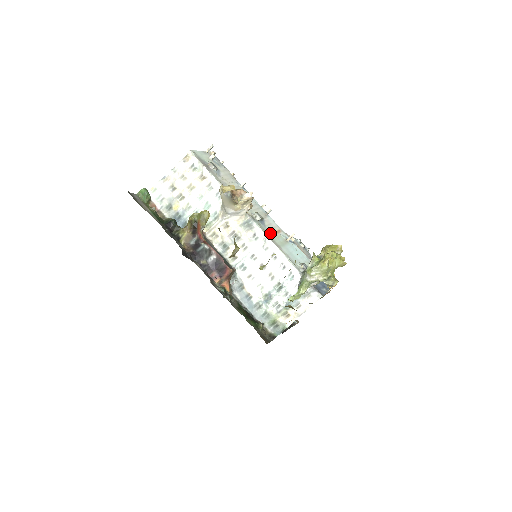
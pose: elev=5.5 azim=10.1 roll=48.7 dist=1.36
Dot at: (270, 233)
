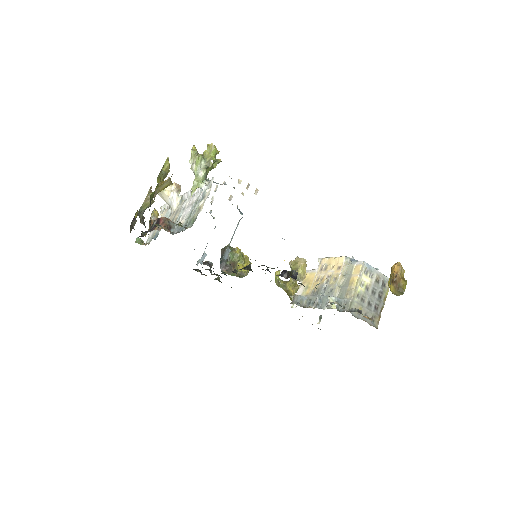
Dot at: occluded
